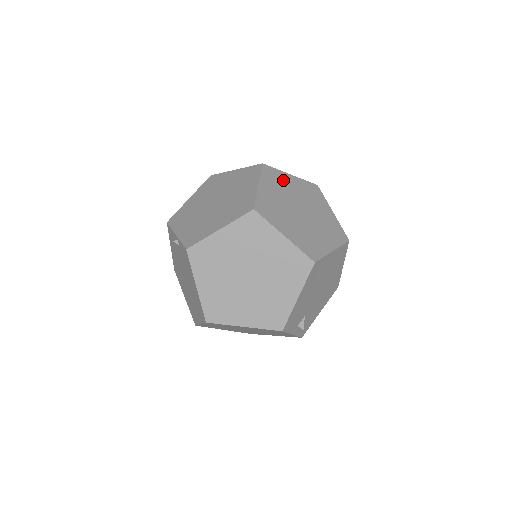
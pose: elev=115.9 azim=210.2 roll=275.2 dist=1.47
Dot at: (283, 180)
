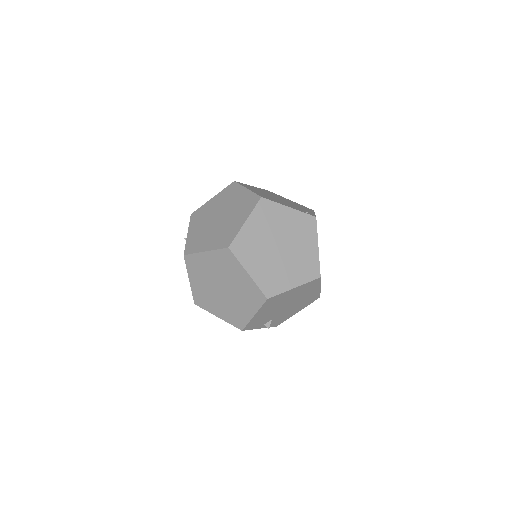
Dot at: (276, 214)
